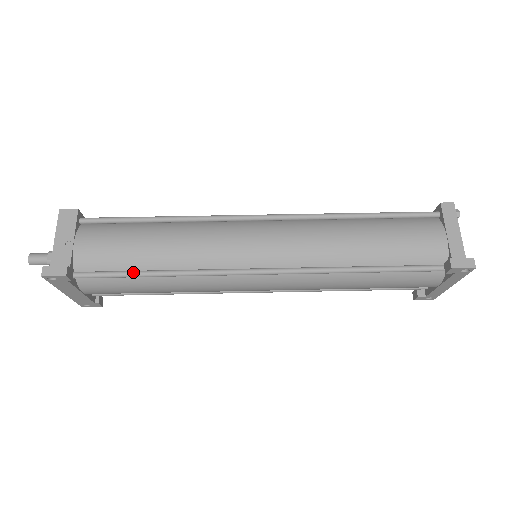
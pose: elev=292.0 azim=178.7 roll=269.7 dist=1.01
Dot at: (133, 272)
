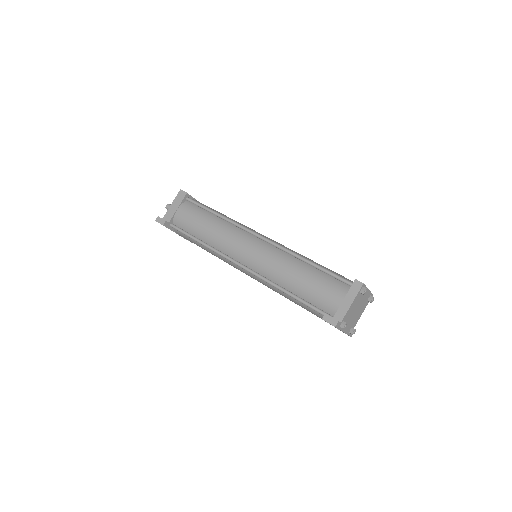
Dot at: (192, 236)
